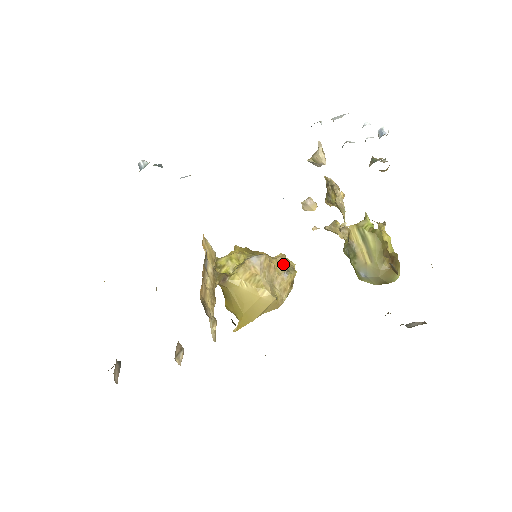
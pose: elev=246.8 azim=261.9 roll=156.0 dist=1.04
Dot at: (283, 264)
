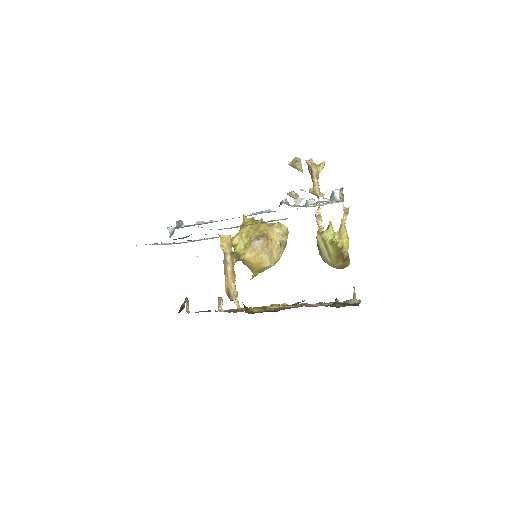
Dot at: (278, 233)
